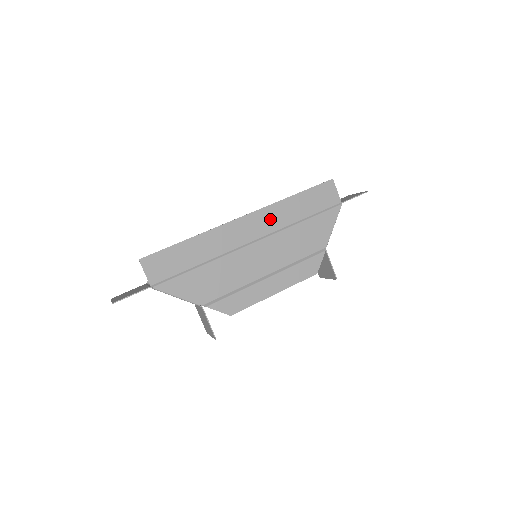
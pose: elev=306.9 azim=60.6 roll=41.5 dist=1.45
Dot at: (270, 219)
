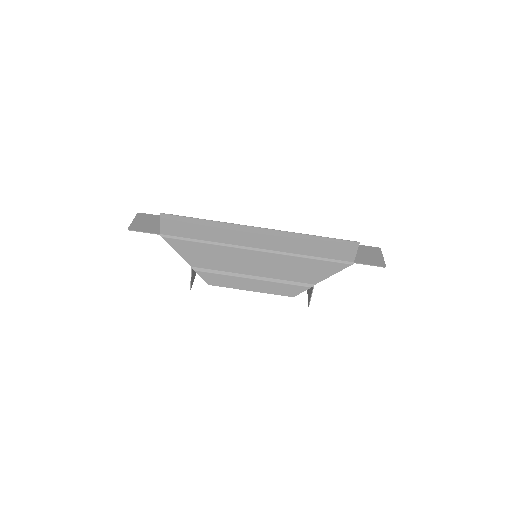
Dot at: (282, 241)
